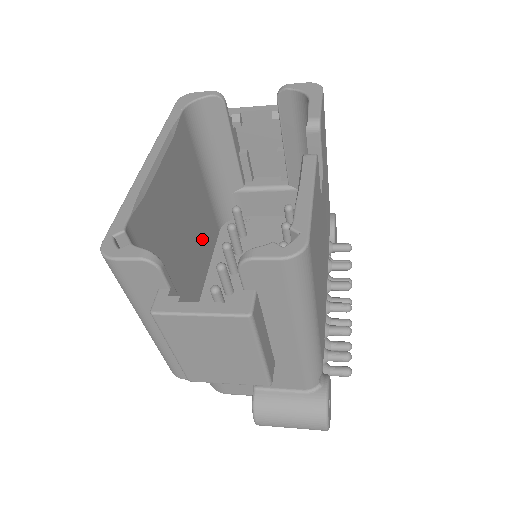
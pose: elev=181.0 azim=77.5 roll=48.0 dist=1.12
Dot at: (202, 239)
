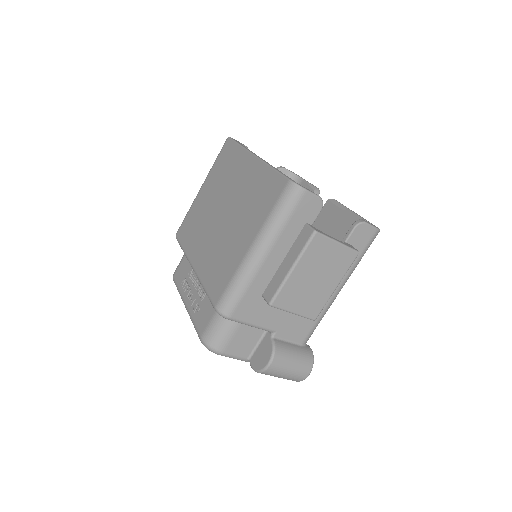
Dot at: occluded
